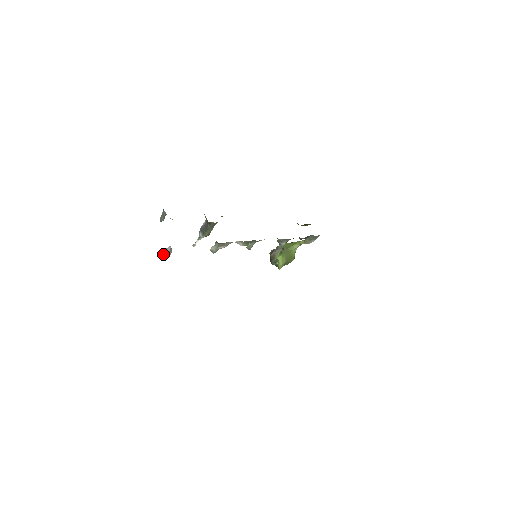
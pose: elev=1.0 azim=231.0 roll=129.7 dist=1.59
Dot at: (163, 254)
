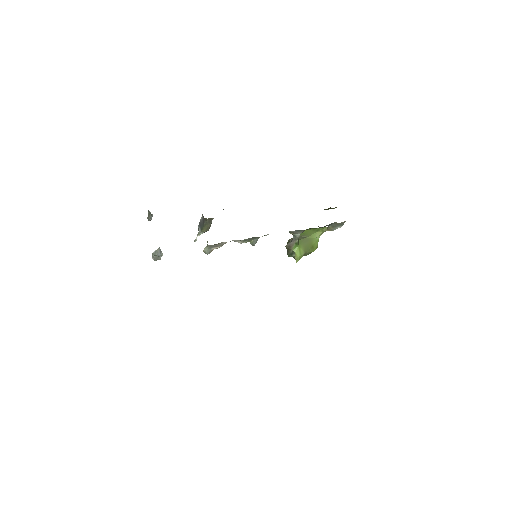
Dot at: (154, 256)
